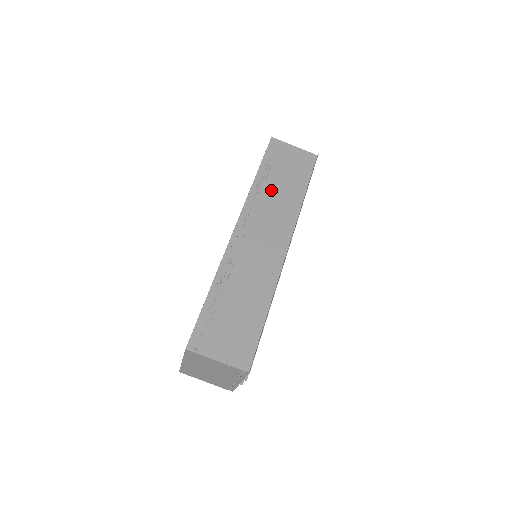
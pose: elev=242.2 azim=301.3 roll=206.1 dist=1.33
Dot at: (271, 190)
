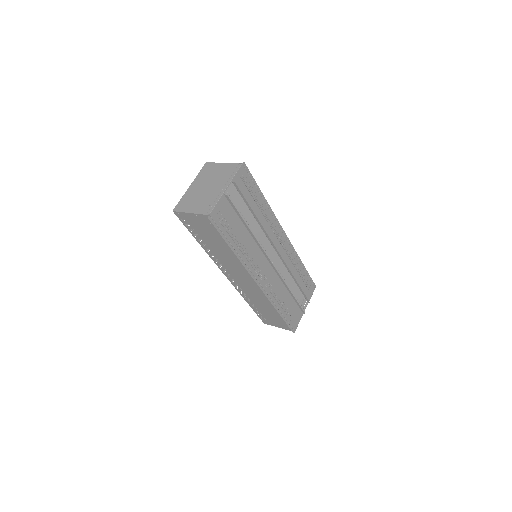
Dot at: (216, 251)
